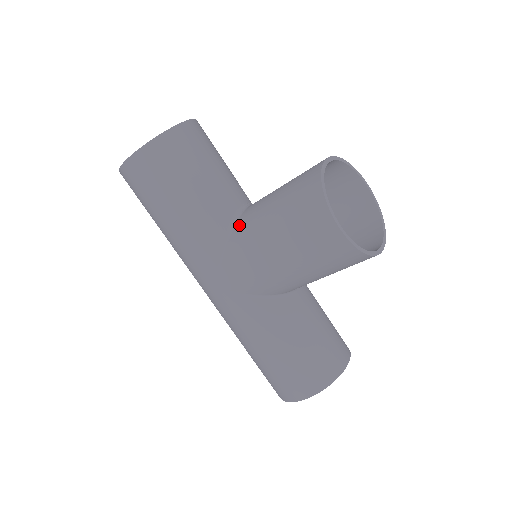
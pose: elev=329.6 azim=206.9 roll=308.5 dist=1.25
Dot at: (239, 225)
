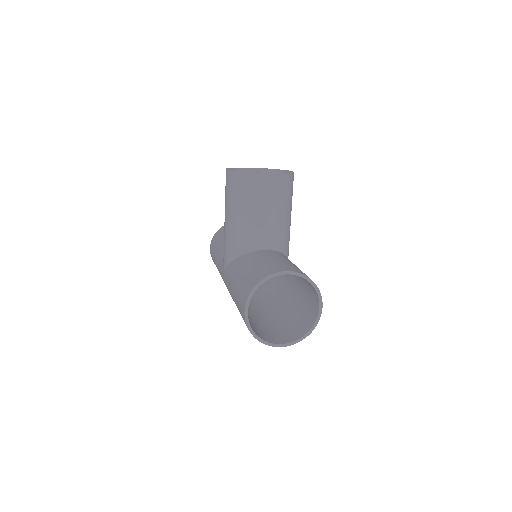
Dot at: occluded
